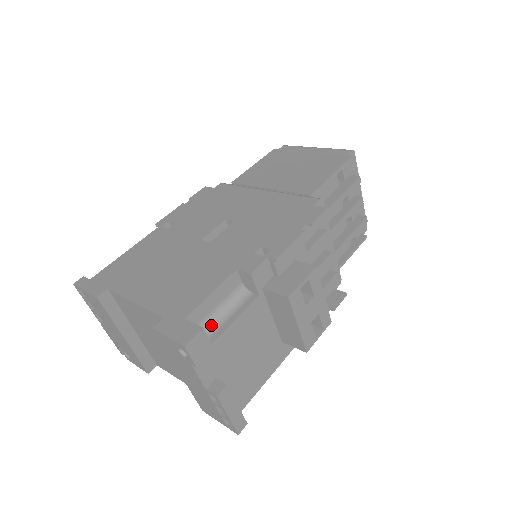
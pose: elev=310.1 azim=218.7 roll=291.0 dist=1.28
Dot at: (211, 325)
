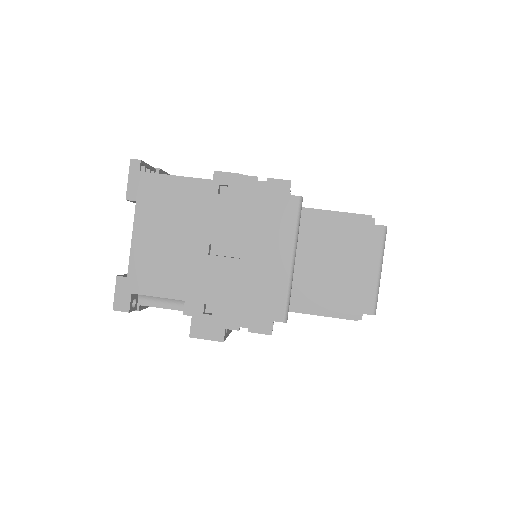
Dot at: (150, 297)
